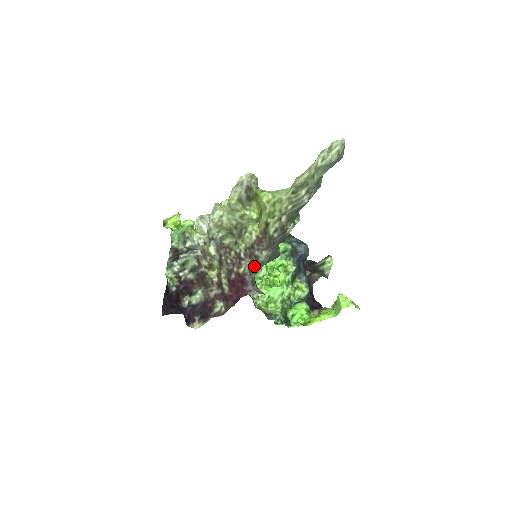
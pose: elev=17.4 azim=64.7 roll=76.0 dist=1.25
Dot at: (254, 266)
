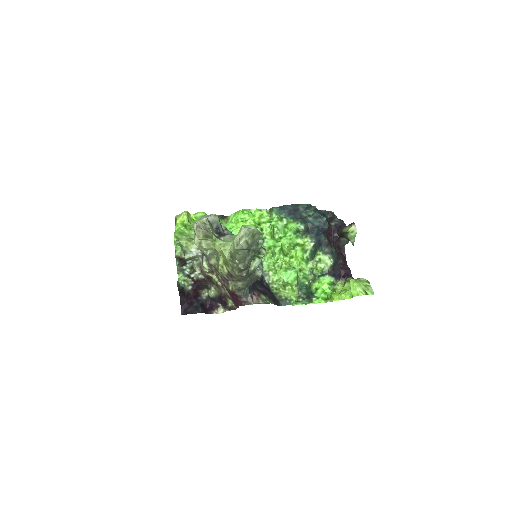
Dot at: (238, 287)
